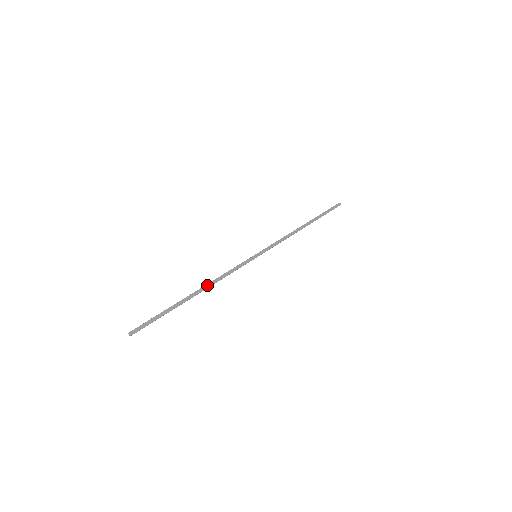
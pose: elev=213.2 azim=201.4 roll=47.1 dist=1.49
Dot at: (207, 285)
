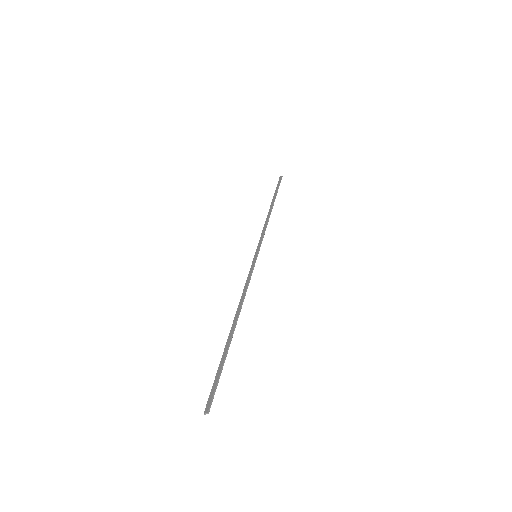
Dot at: (237, 310)
